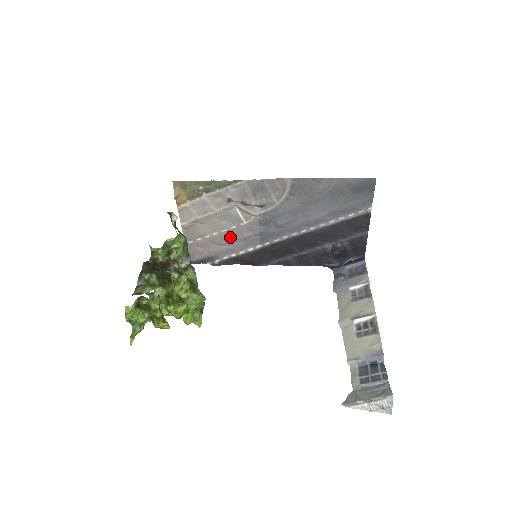
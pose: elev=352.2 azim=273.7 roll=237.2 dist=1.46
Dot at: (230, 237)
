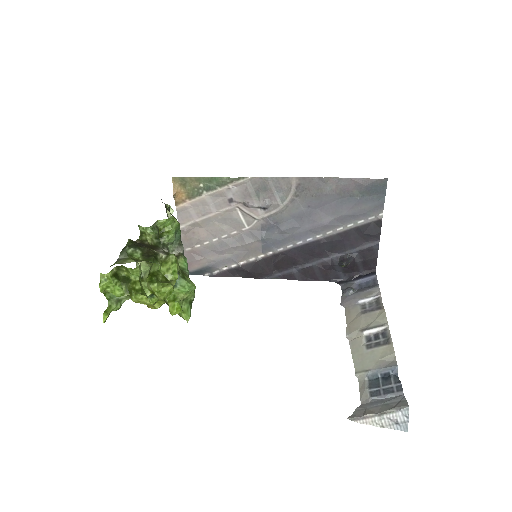
Dot at: (230, 244)
